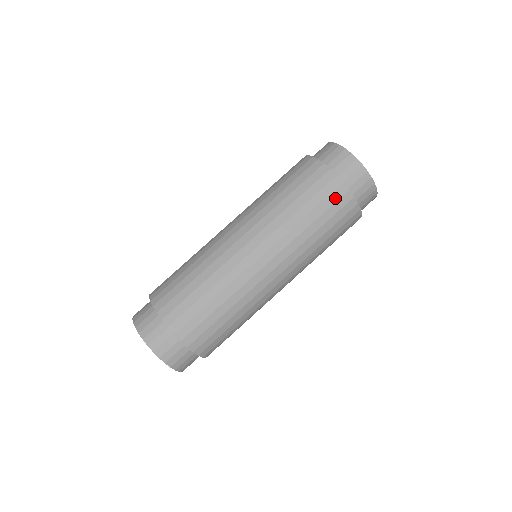
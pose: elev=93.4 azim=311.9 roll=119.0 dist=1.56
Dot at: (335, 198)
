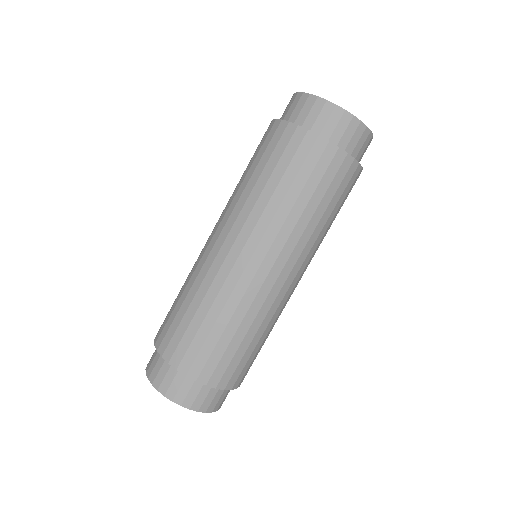
Dot at: (294, 147)
